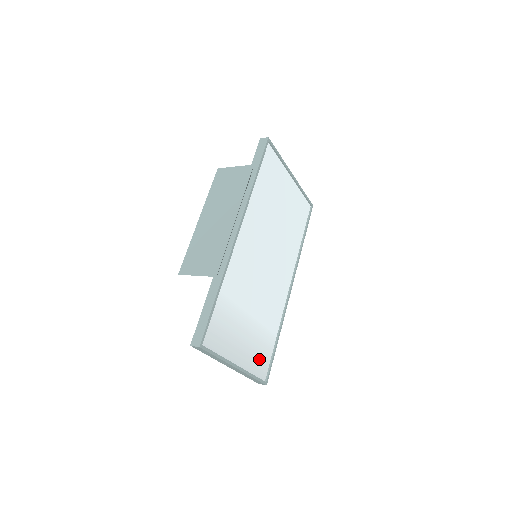
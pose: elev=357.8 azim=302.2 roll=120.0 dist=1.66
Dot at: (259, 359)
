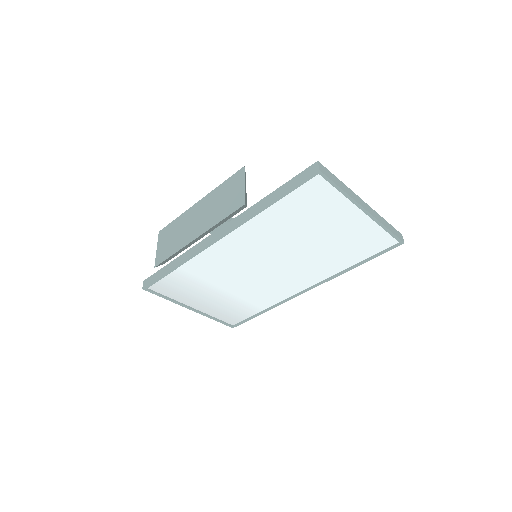
Dot at: (229, 313)
